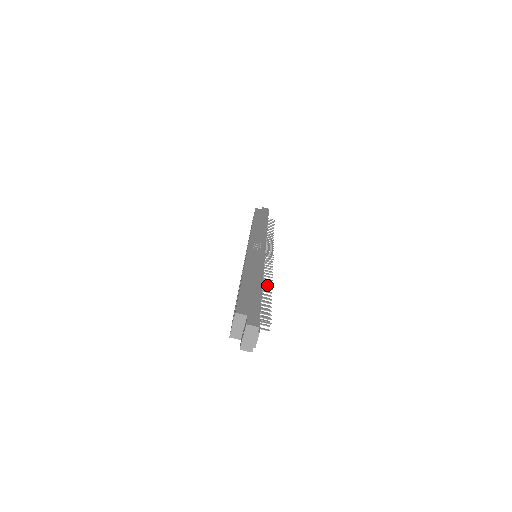
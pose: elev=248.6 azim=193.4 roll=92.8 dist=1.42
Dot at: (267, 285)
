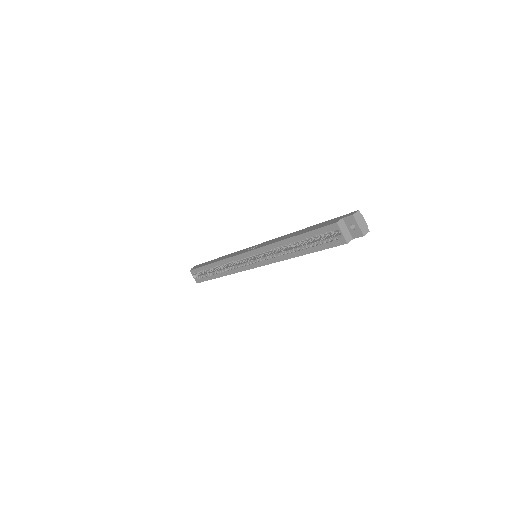
Dot at: occluded
